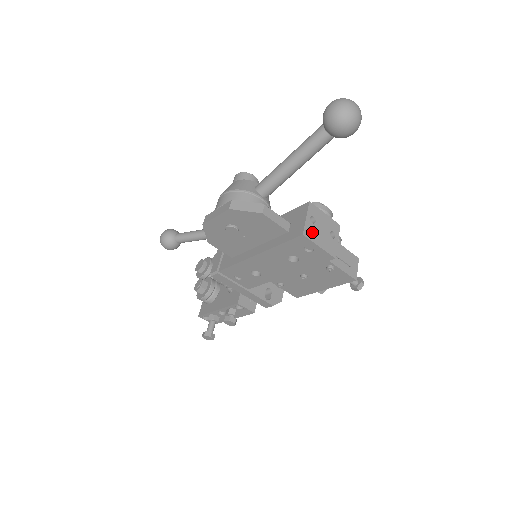
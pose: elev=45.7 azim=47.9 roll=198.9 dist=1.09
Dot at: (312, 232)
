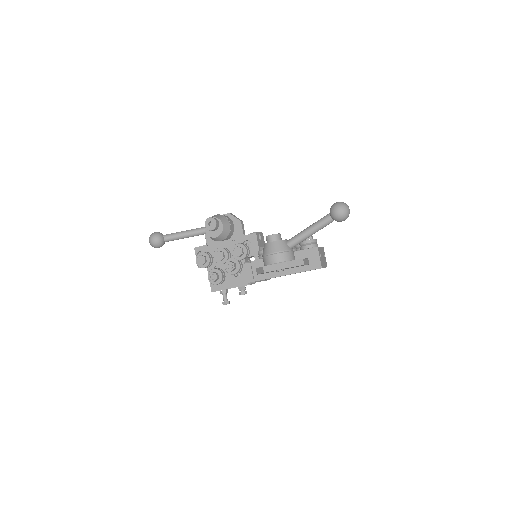
Dot at: (322, 263)
